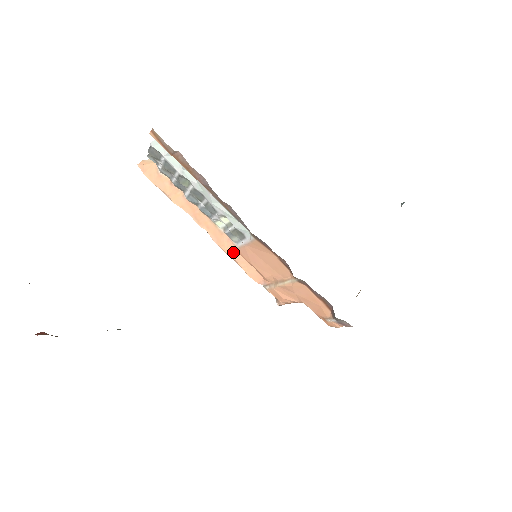
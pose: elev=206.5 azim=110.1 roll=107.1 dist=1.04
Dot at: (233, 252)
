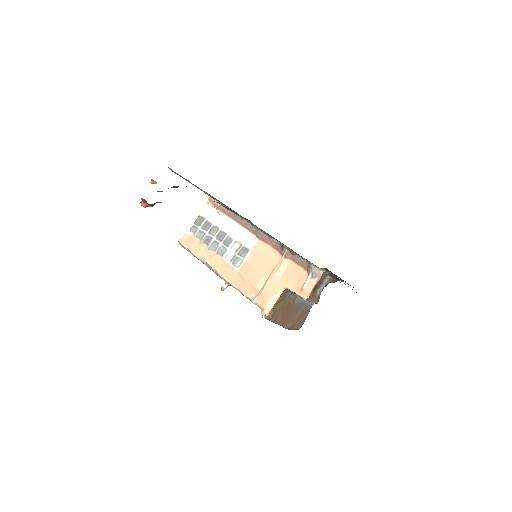
Dot at: (234, 277)
